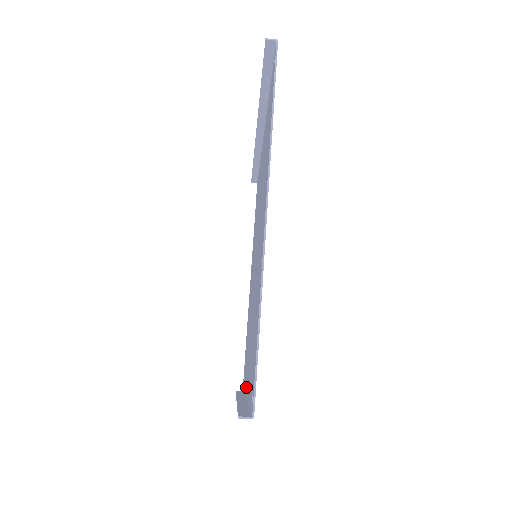
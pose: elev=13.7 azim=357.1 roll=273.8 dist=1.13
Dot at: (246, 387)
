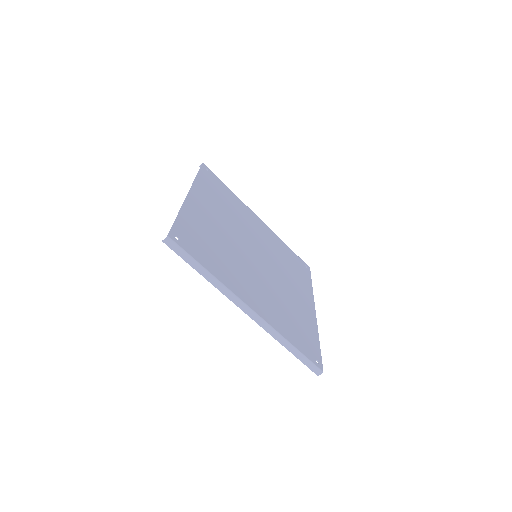
Dot at: (254, 307)
